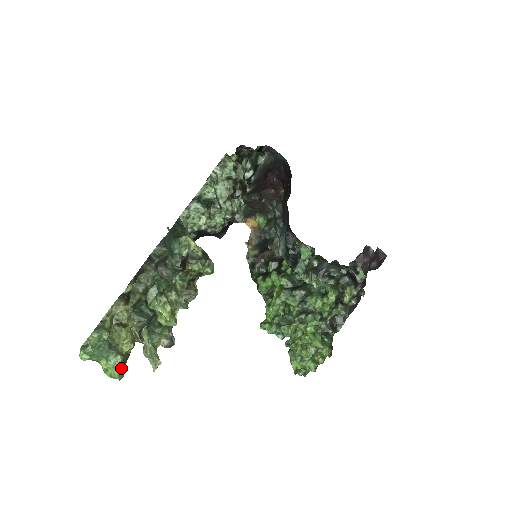
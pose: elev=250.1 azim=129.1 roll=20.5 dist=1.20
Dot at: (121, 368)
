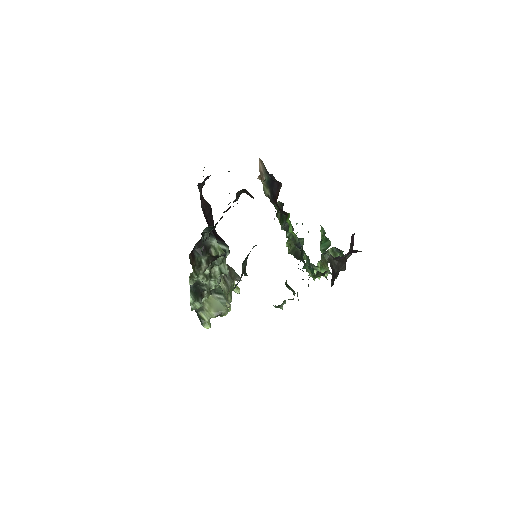
Dot at: occluded
